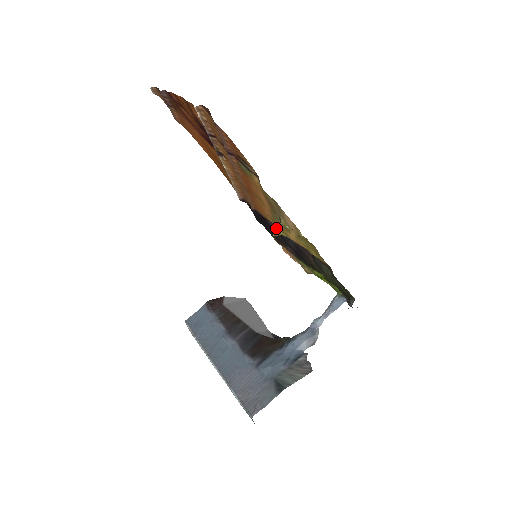
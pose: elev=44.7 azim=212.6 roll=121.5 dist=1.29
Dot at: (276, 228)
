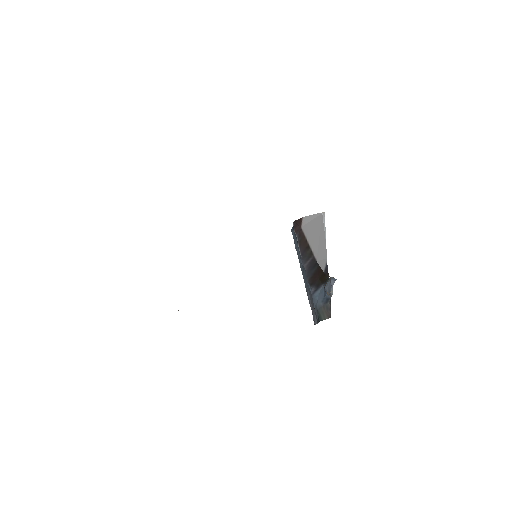
Dot at: occluded
